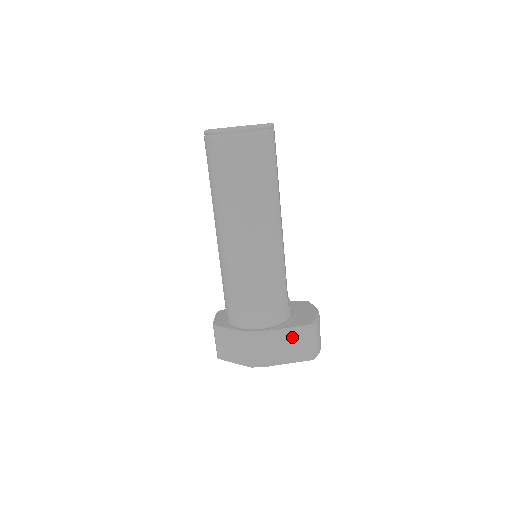
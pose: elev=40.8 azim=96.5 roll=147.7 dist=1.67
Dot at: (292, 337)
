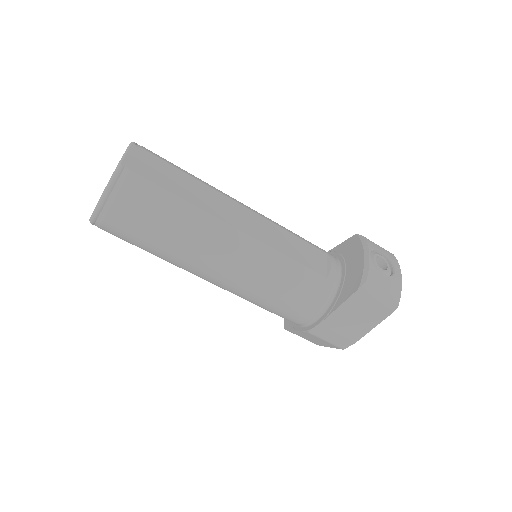
Dot at: (352, 309)
